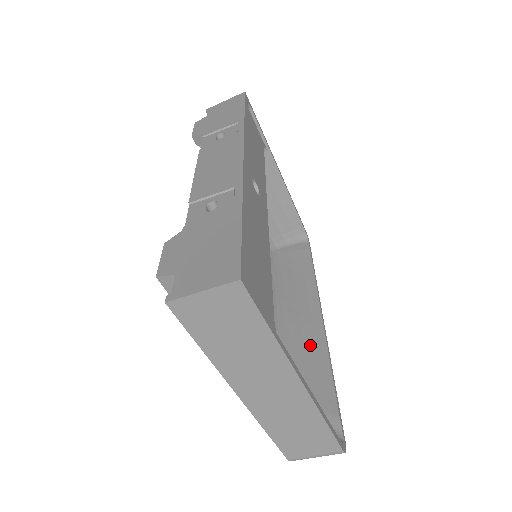
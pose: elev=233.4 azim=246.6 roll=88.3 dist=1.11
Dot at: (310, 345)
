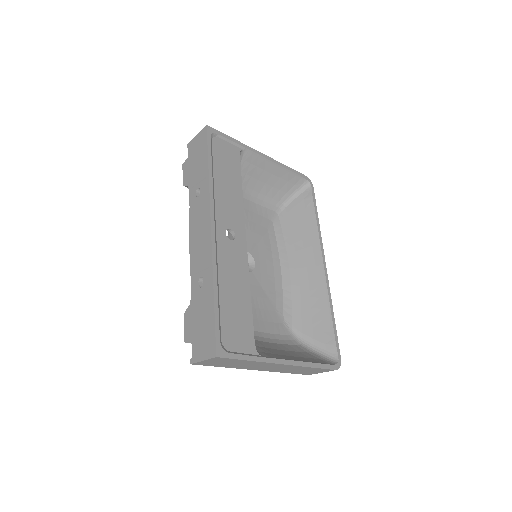
Dot at: (315, 293)
